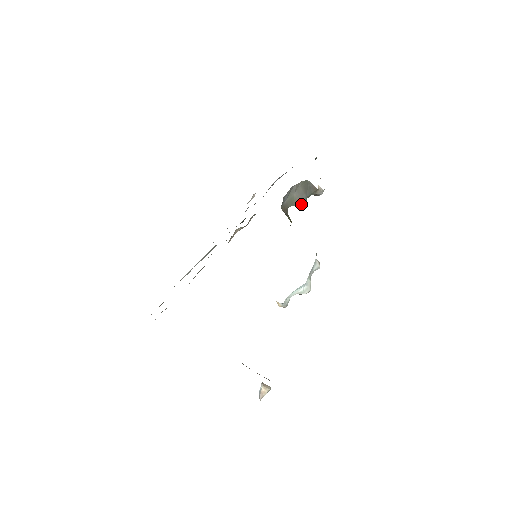
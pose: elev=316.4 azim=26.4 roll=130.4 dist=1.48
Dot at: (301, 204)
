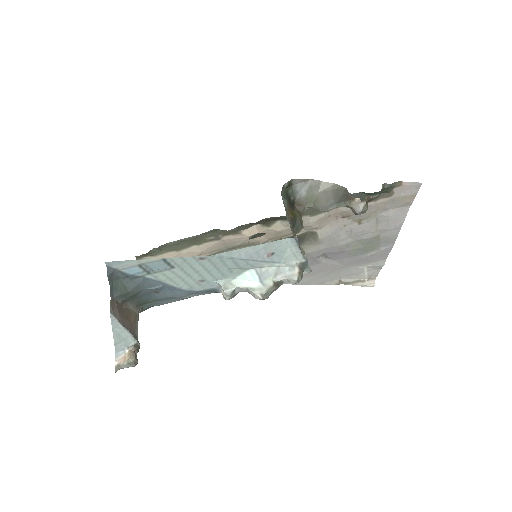
Dot at: (322, 208)
